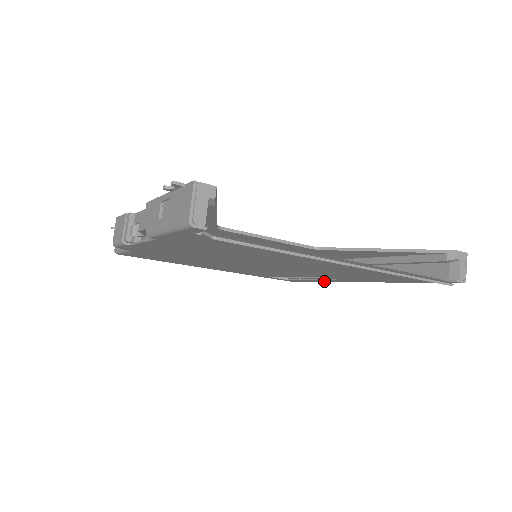
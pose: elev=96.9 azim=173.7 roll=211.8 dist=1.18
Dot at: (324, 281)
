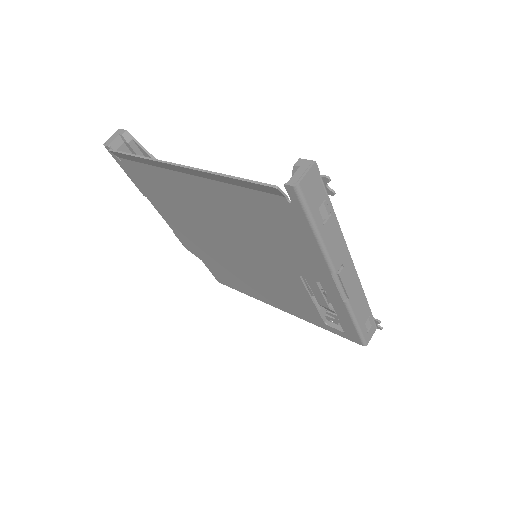
Dot at: (343, 310)
